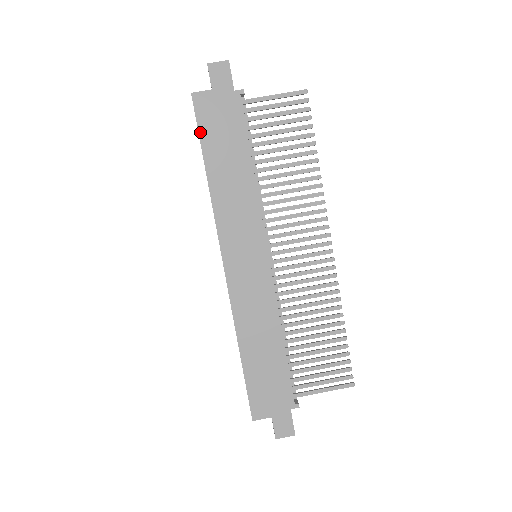
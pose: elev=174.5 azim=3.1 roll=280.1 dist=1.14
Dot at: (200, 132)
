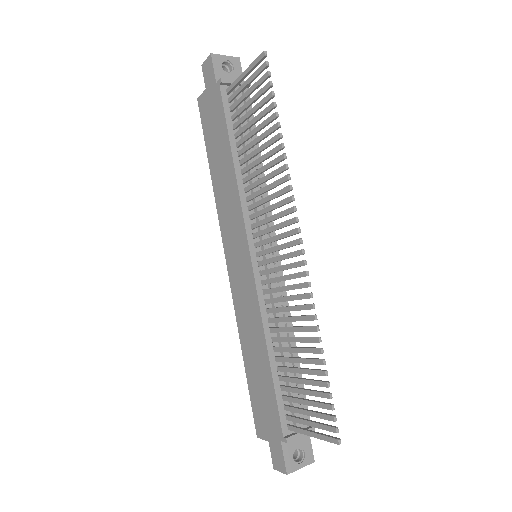
Dot at: (204, 134)
